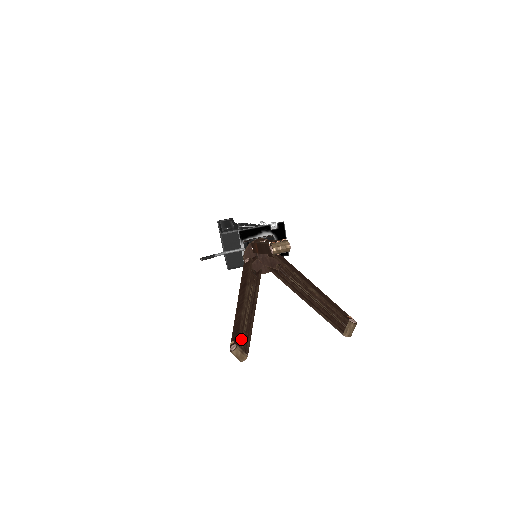
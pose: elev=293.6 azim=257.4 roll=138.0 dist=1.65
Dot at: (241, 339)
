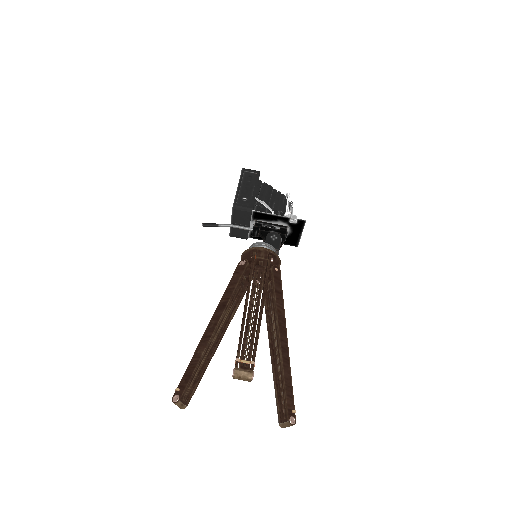
Dot at: (188, 387)
